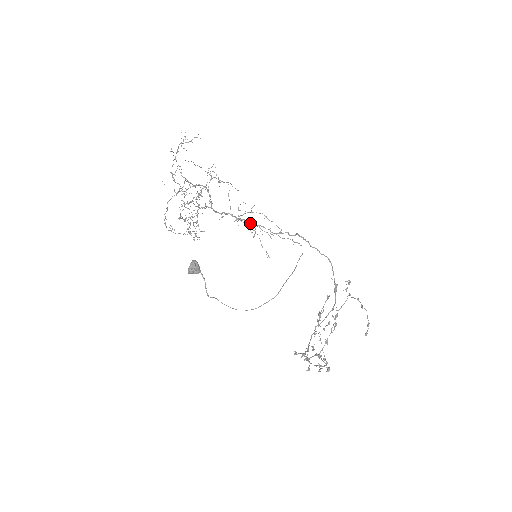
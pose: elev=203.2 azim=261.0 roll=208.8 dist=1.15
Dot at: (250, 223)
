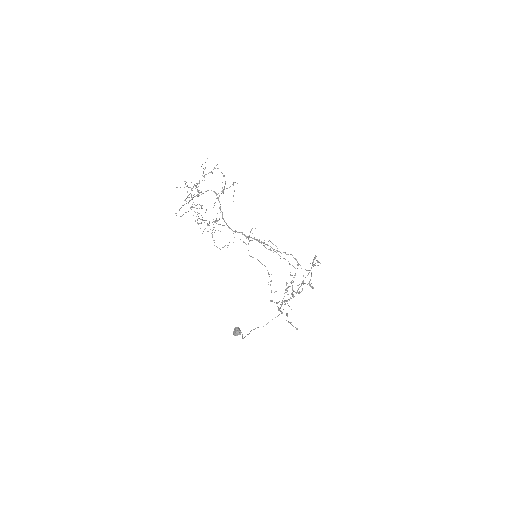
Dot at: (256, 240)
